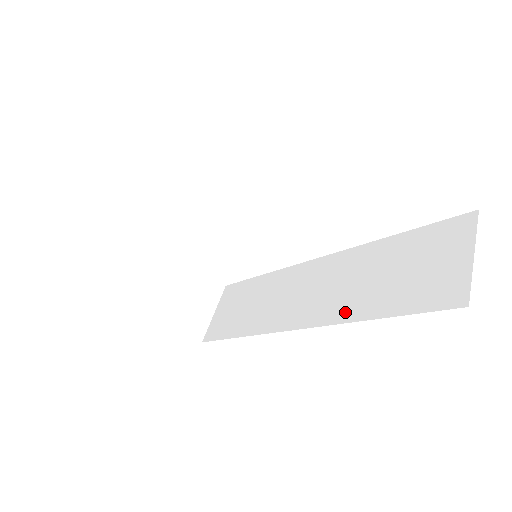
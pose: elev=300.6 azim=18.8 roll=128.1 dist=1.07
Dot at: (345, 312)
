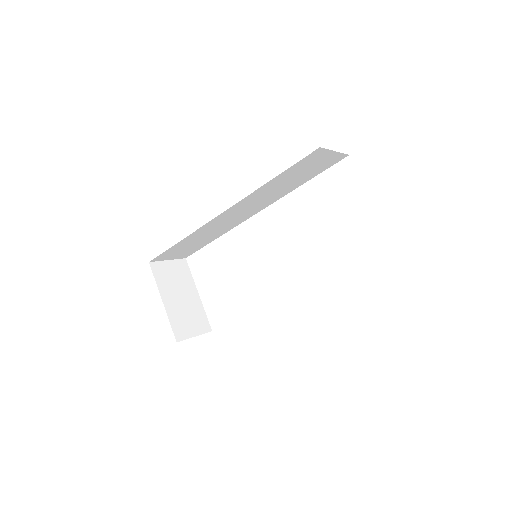
Dot at: occluded
